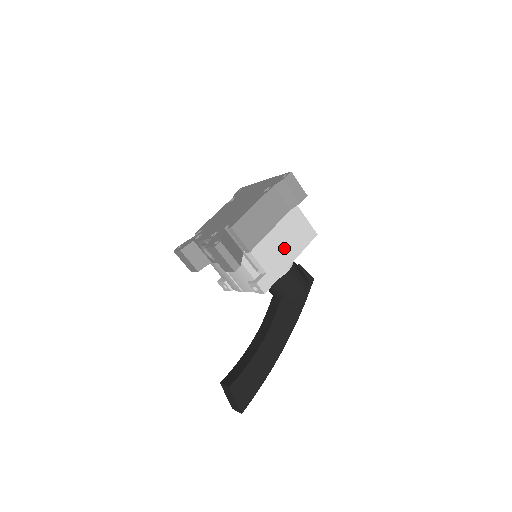
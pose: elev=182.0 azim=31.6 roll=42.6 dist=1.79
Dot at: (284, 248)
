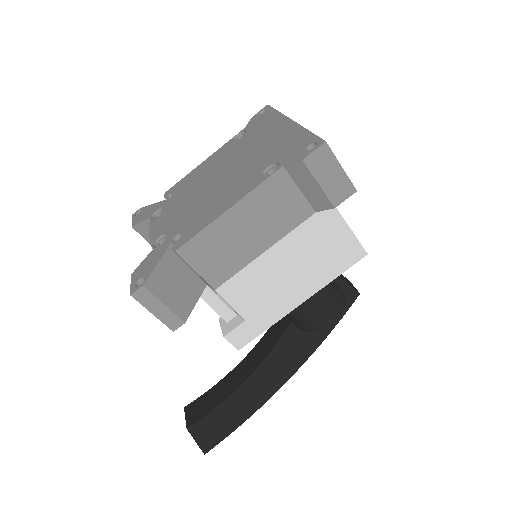
Dot at: (289, 280)
